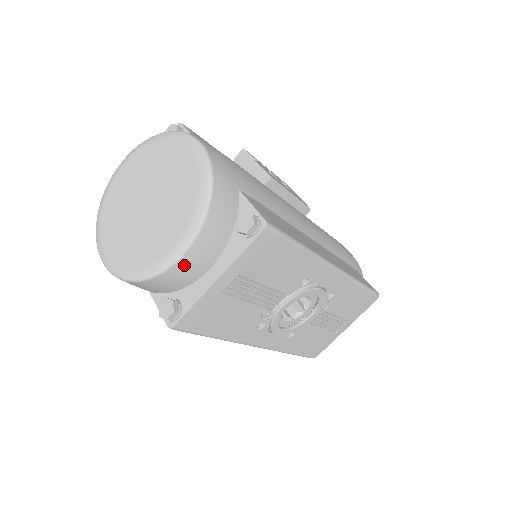
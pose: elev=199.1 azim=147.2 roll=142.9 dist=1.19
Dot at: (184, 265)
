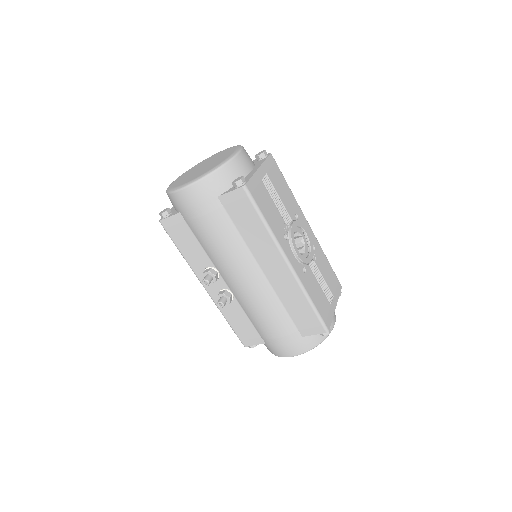
Dot at: (241, 159)
